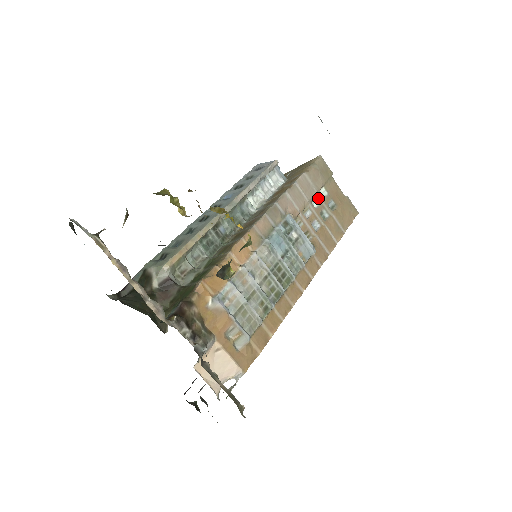
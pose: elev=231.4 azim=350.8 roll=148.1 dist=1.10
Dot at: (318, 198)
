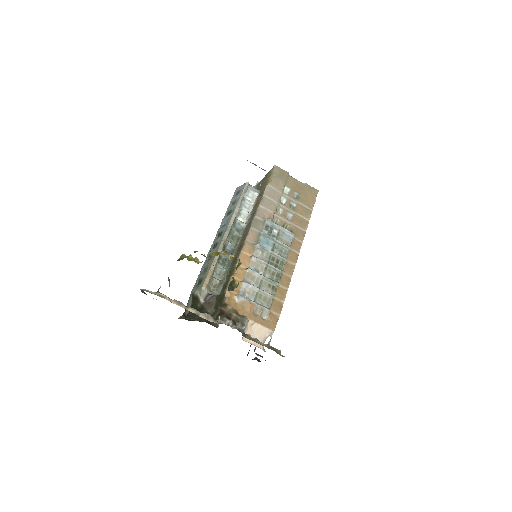
Dot at: (284, 196)
